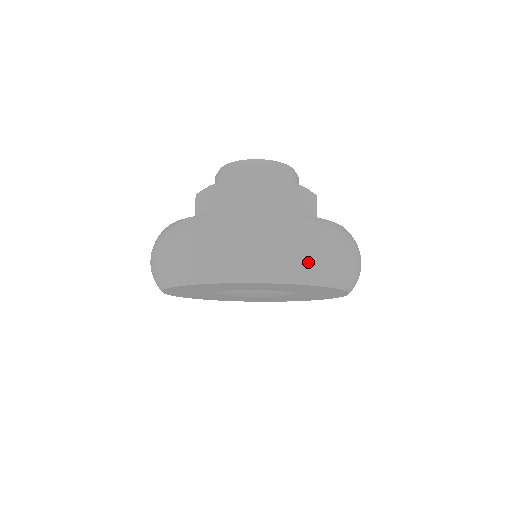
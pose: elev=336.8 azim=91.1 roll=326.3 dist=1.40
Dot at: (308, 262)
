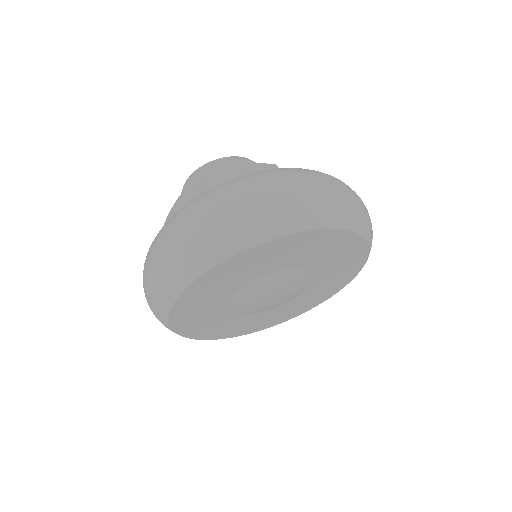
Dot at: (369, 218)
